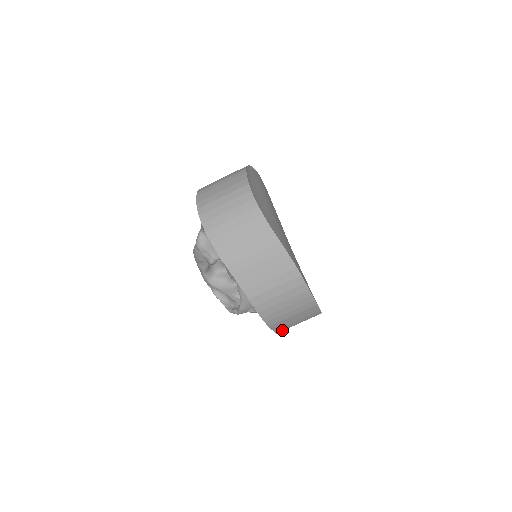
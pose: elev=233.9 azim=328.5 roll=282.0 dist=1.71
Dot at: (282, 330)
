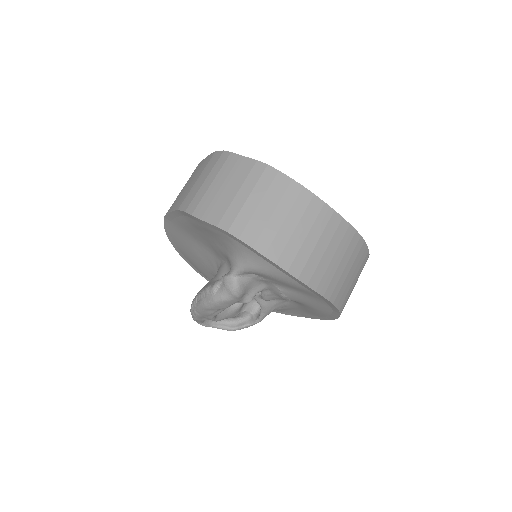
Dot at: occluded
